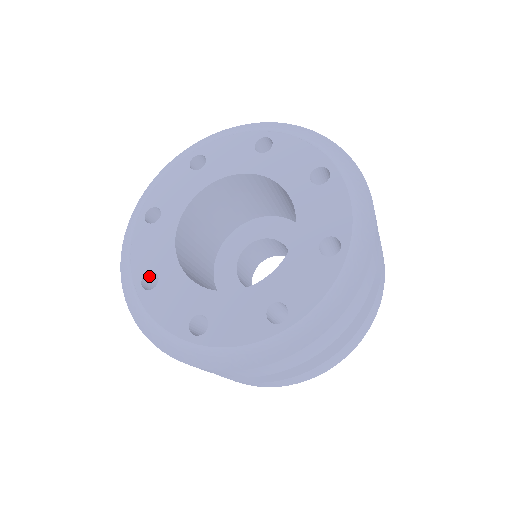
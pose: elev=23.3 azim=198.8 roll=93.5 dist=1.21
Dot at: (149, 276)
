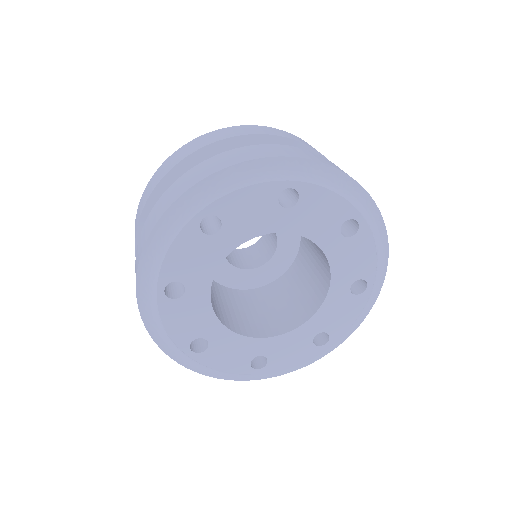
Dot at: (173, 278)
